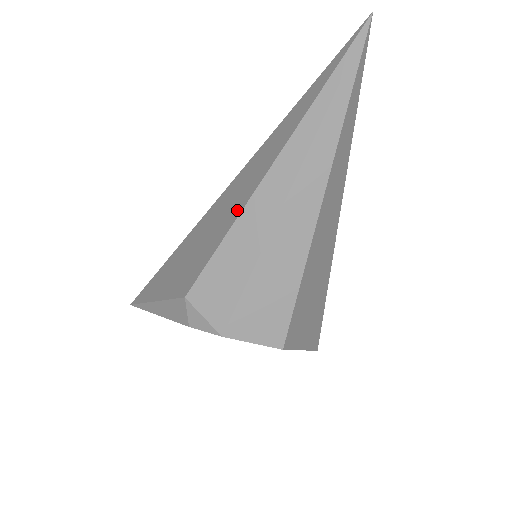
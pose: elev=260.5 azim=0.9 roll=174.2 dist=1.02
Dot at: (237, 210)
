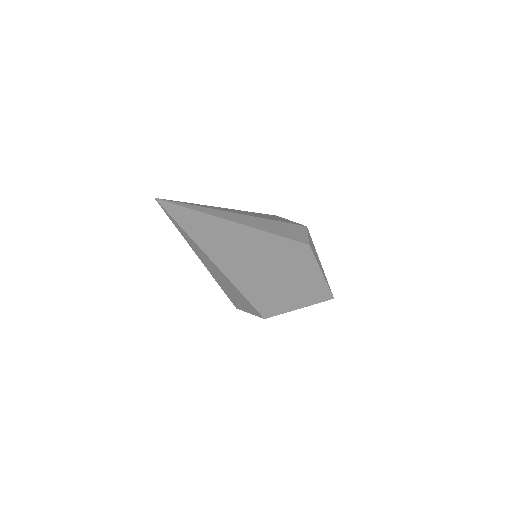
Dot at: occluded
